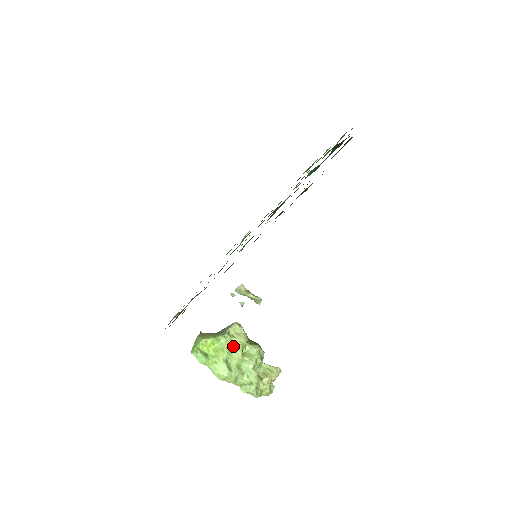
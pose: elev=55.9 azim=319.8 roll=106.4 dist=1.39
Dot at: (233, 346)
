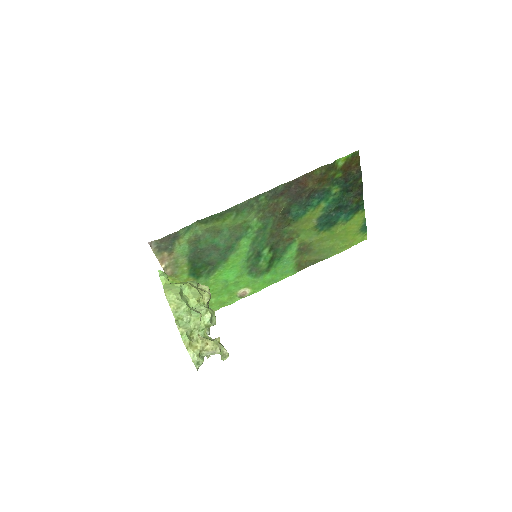
Dot at: (196, 288)
